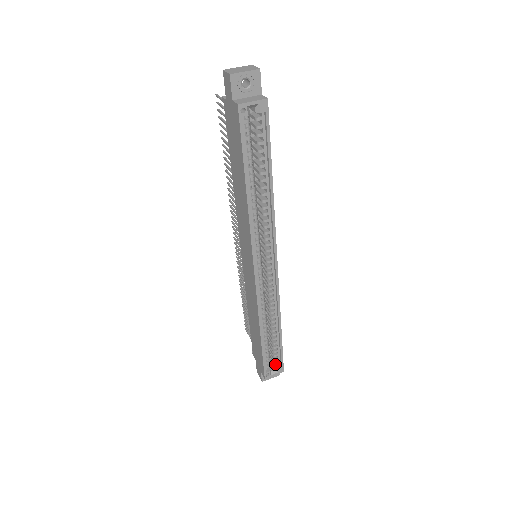
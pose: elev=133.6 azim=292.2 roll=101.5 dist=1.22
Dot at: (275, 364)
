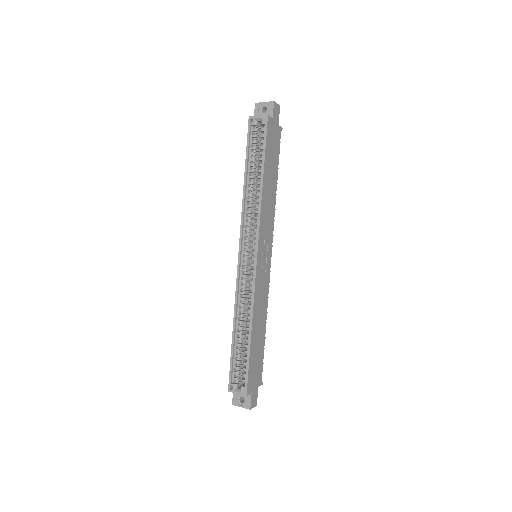
Dot at: (244, 384)
